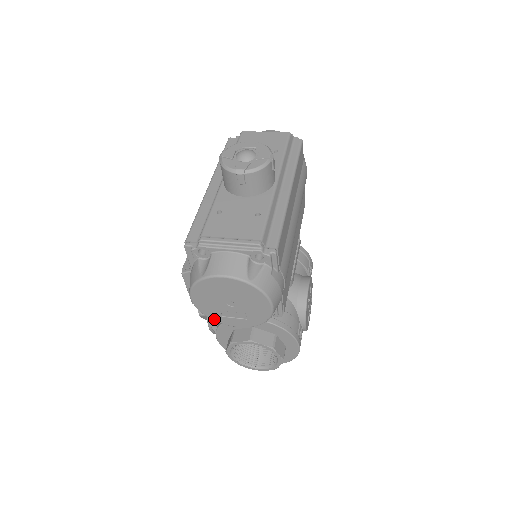
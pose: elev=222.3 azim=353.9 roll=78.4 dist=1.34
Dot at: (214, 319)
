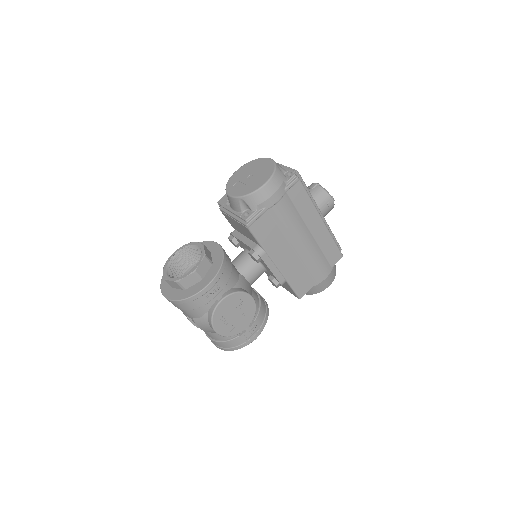
Dot at: (227, 187)
